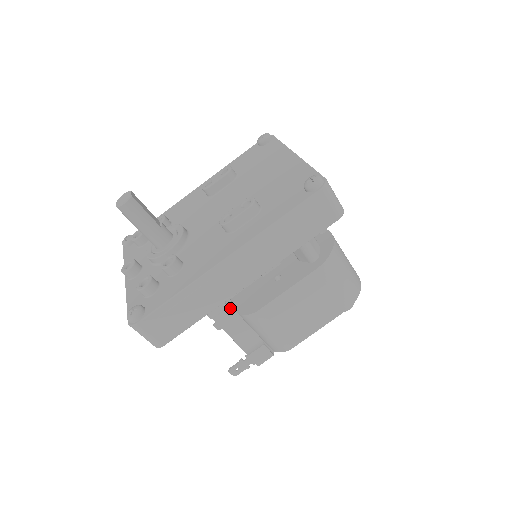
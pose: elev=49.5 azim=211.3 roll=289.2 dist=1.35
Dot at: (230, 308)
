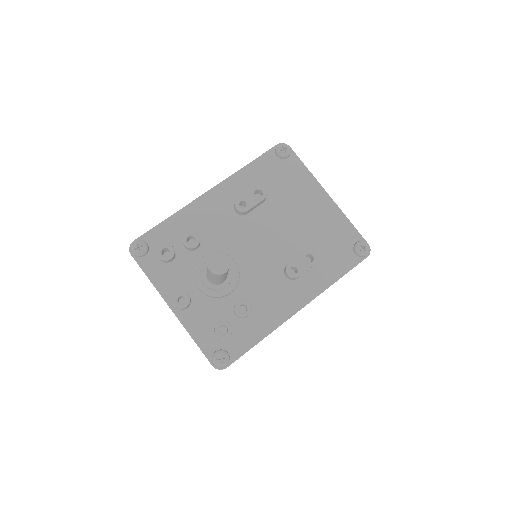
Dot at: occluded
